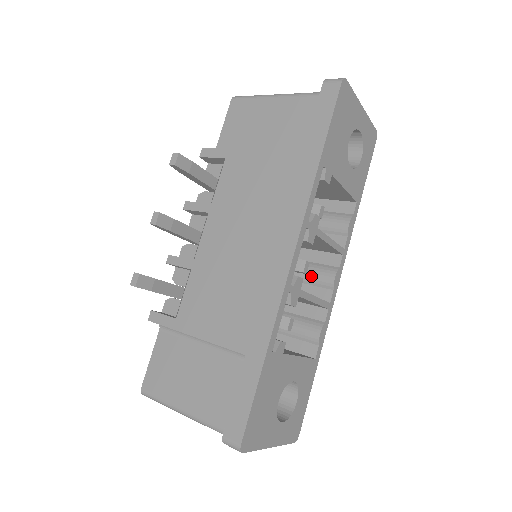
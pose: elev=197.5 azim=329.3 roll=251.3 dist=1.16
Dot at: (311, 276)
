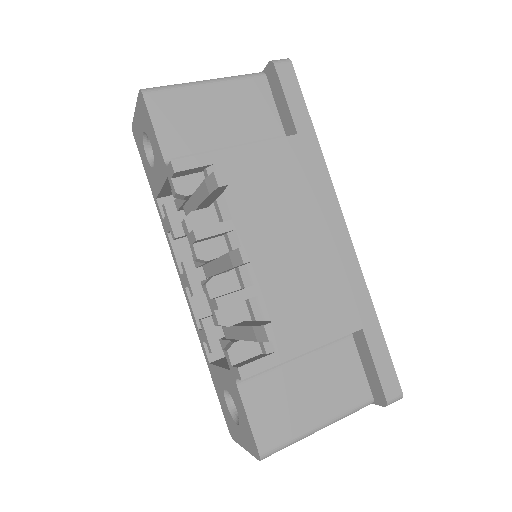
Dot at: occluded
